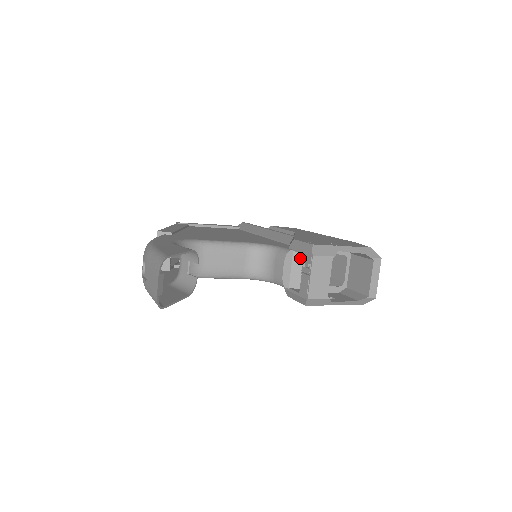
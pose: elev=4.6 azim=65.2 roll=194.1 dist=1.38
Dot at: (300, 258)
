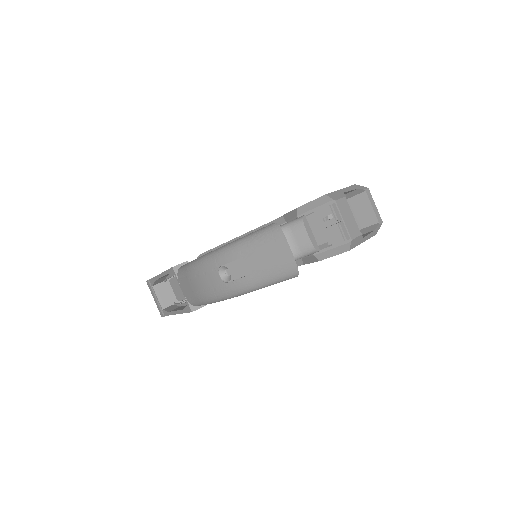
Dot at: occluded
